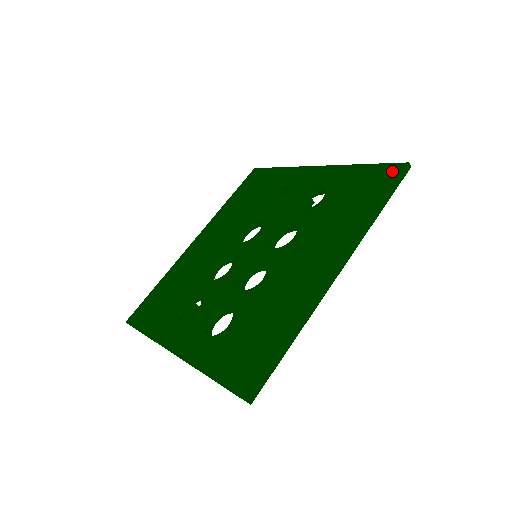
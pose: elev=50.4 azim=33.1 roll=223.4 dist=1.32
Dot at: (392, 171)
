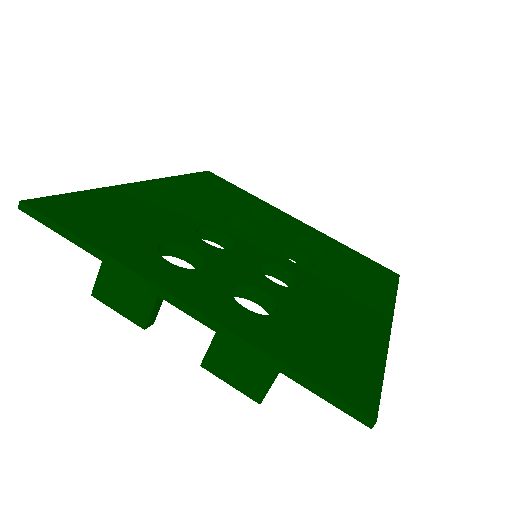
Dot at: (389, 272)
